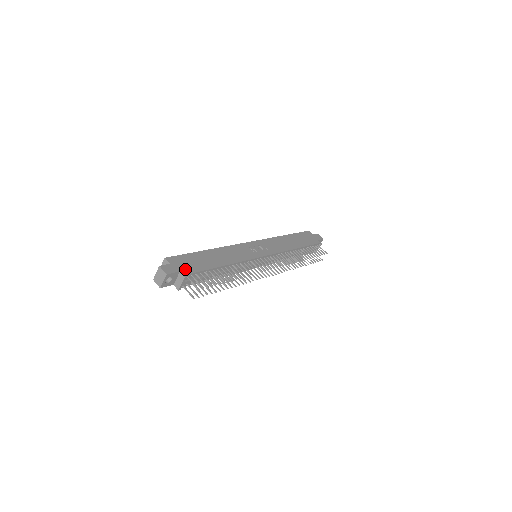
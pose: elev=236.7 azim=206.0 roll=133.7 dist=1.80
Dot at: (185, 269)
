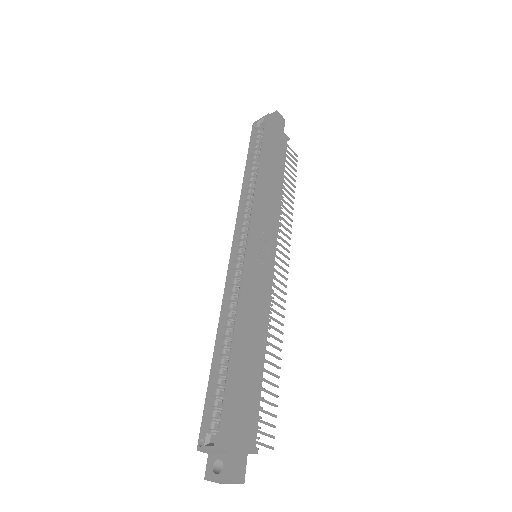
Dot at: (248, 436)
